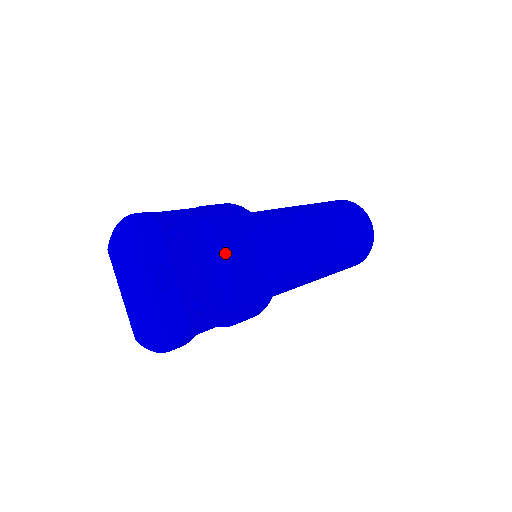
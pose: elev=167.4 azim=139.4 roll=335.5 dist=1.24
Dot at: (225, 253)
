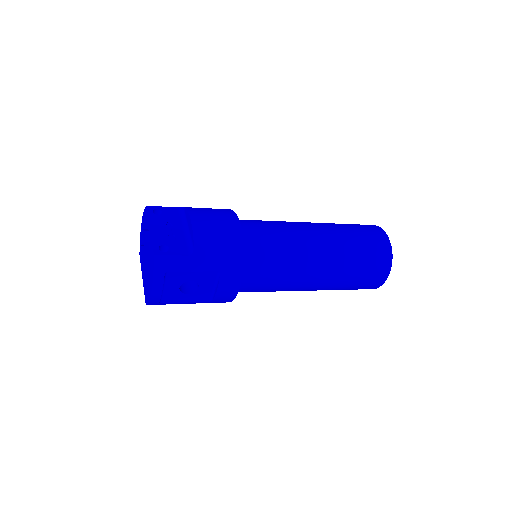
Dot at: (189, 218)
